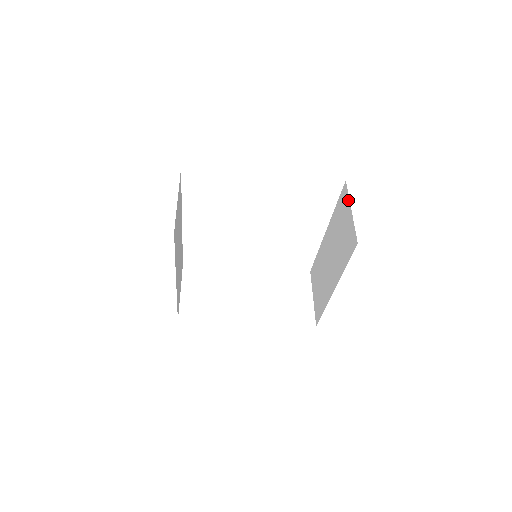
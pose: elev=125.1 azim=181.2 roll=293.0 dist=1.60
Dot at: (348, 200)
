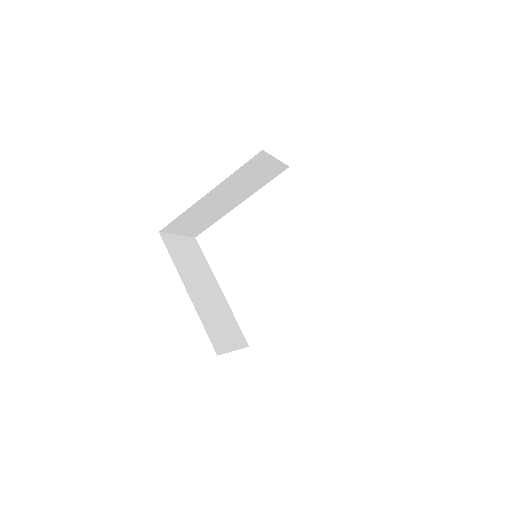
Dot at: occluded
